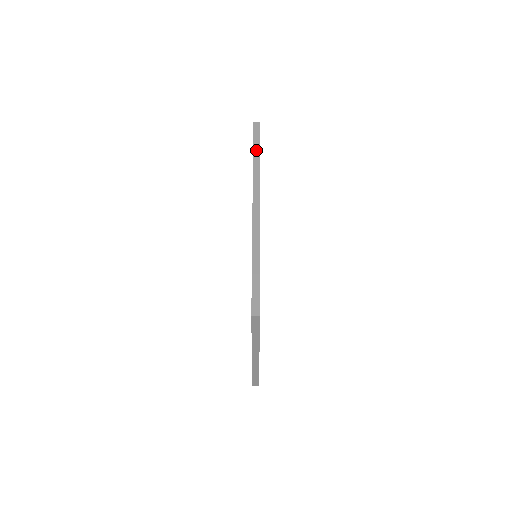
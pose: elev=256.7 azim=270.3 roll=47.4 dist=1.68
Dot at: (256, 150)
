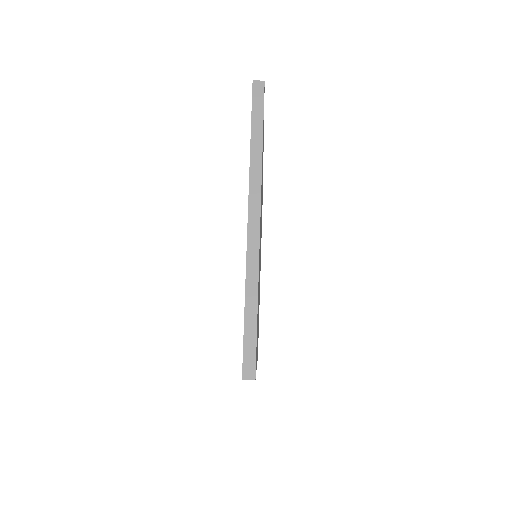
Dot at: occluded
